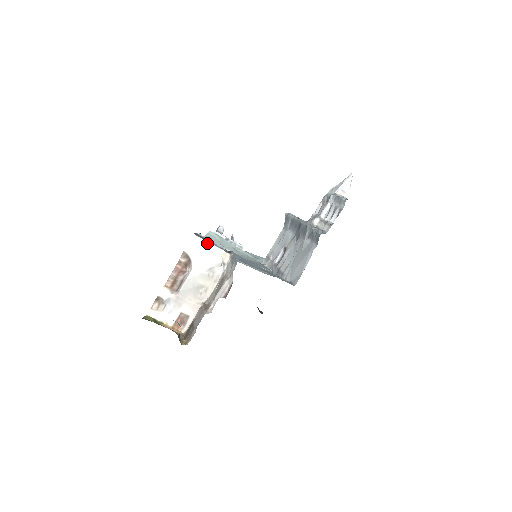
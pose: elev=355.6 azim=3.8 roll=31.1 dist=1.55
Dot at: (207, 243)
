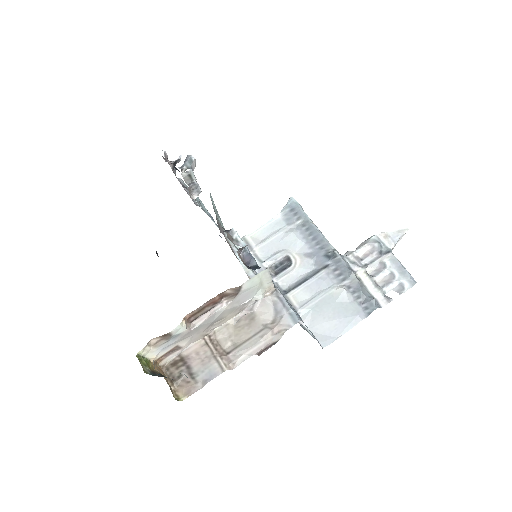
Dot at: (269, 277)
